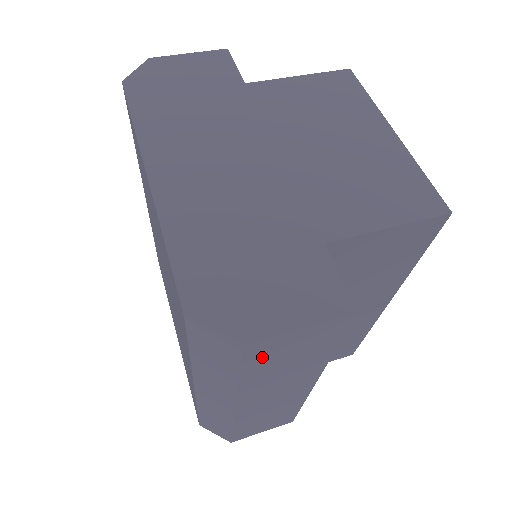
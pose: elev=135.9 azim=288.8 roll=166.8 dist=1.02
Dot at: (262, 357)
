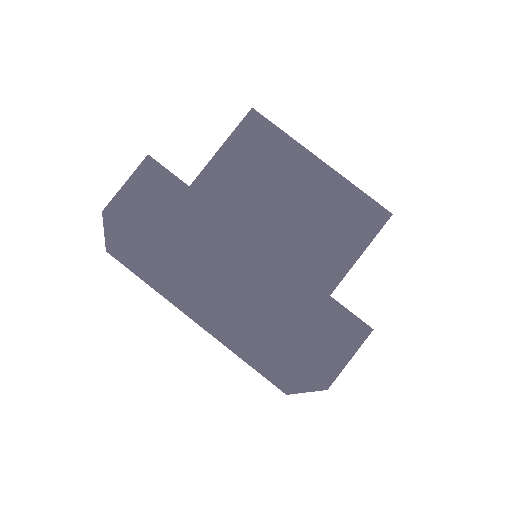
Dot at: occluded
